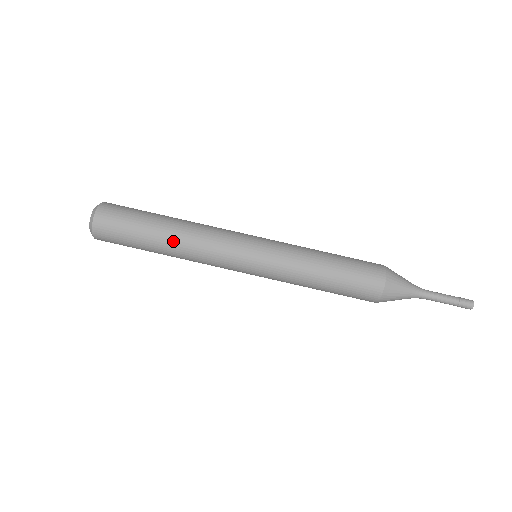
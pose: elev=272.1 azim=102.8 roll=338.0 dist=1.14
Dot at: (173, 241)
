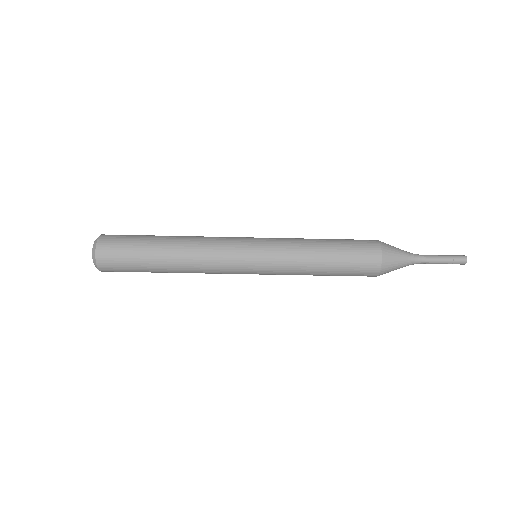
Dot at: occluded
